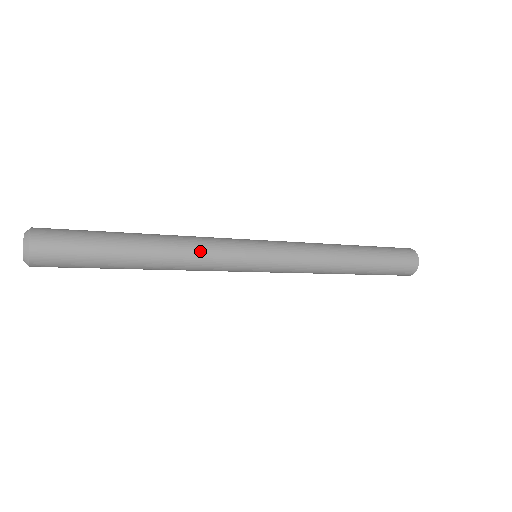
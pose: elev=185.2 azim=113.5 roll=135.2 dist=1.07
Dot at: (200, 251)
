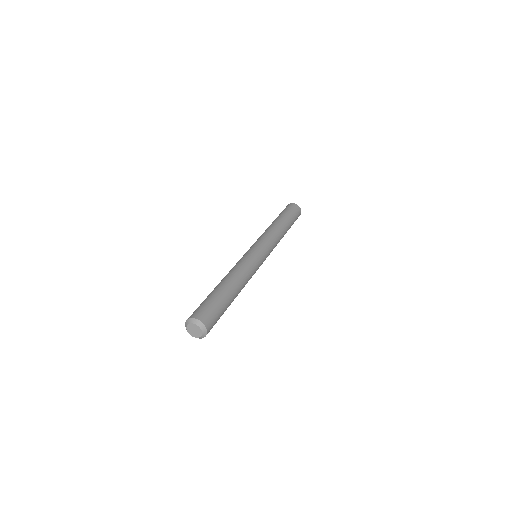
Dot at: occluded
